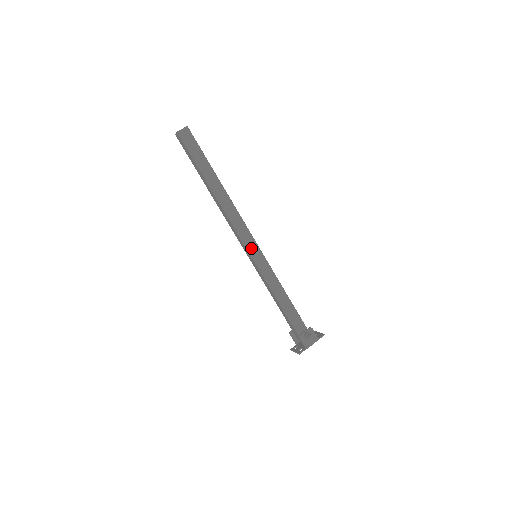
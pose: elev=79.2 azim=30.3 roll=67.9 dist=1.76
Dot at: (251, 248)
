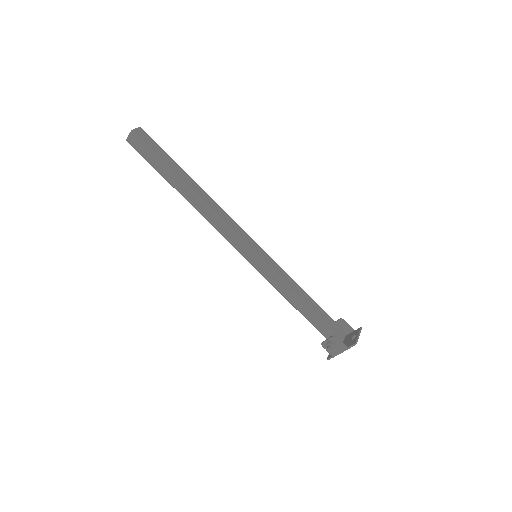
Dot at: (243, 252)
